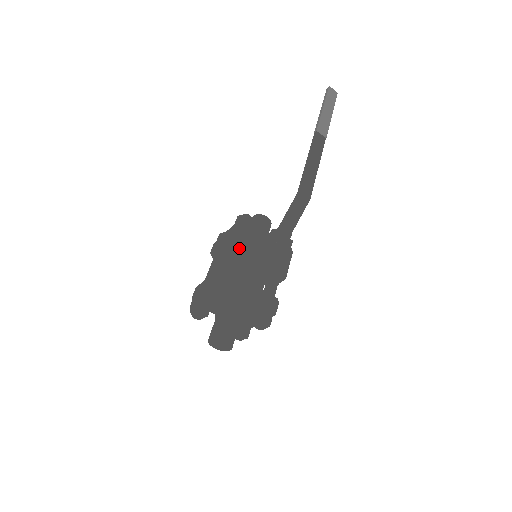
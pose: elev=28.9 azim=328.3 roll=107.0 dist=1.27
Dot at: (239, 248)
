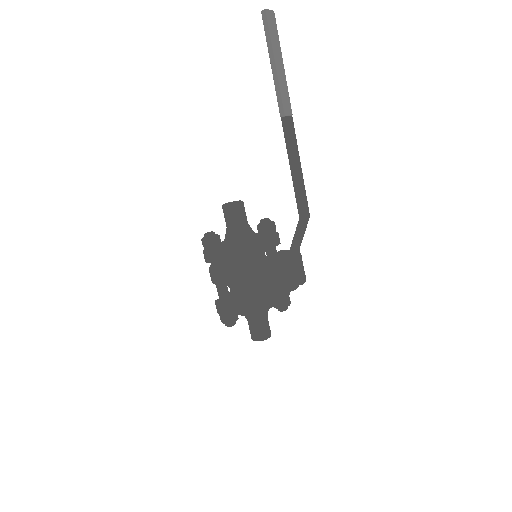
Dot at: (252, 272)
